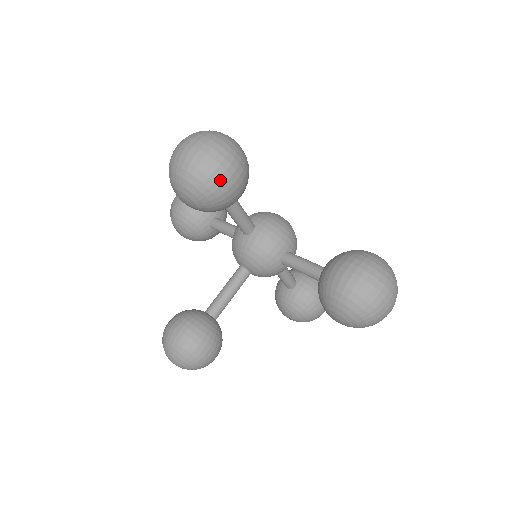
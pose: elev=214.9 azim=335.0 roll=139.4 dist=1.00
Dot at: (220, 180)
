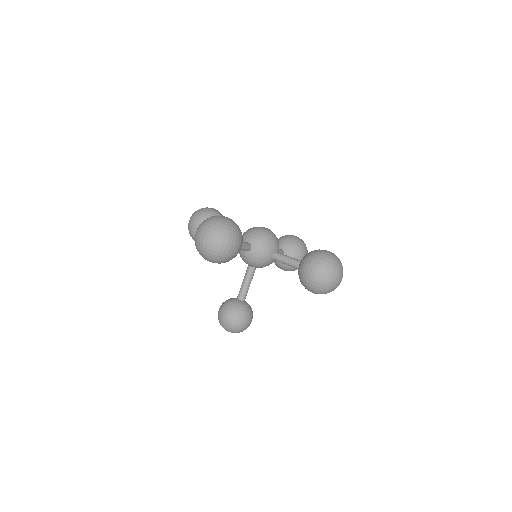
Dot at: (229, 252)
